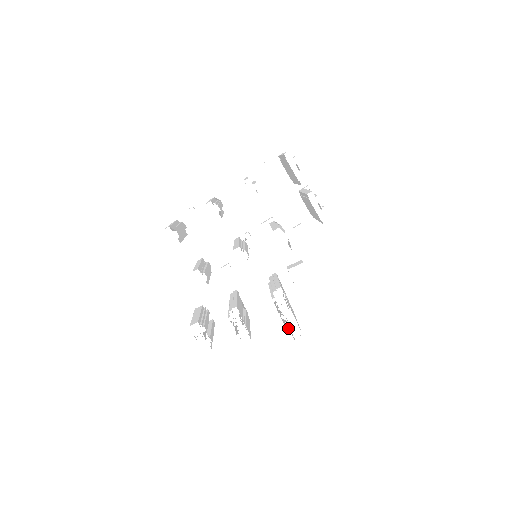
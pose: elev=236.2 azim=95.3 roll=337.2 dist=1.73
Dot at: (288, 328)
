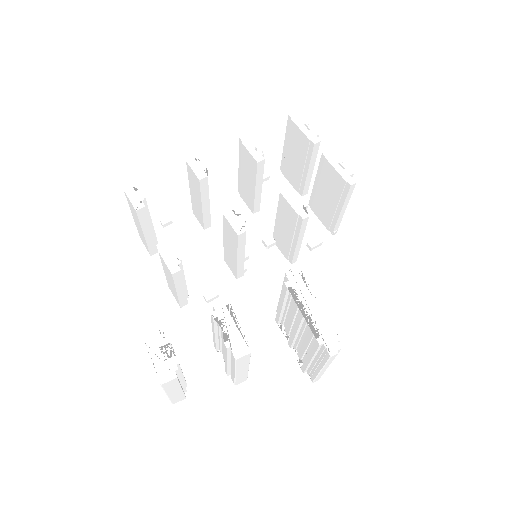
Dot at: (315, 331)
